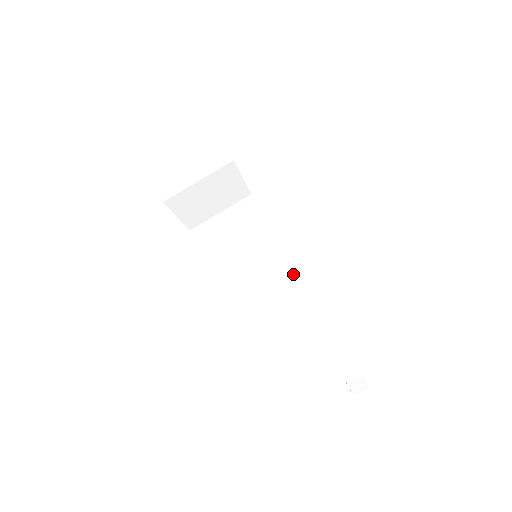
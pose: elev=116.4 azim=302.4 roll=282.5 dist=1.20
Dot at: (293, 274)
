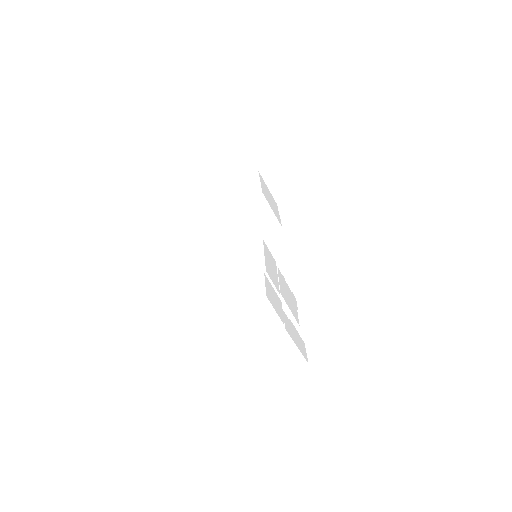
Dot at: (257, 253)
